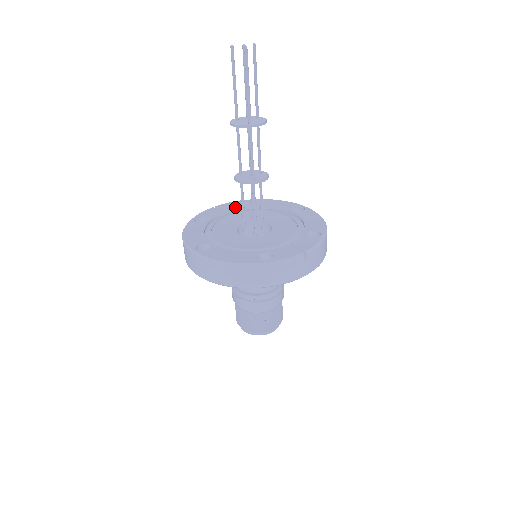
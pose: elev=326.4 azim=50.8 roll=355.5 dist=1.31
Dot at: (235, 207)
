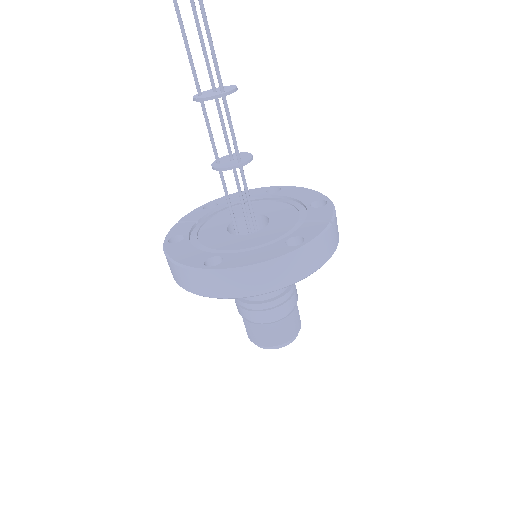
Dot at: (202, 213)
